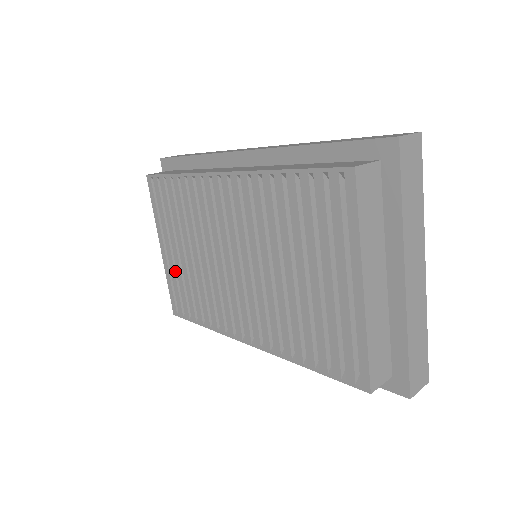
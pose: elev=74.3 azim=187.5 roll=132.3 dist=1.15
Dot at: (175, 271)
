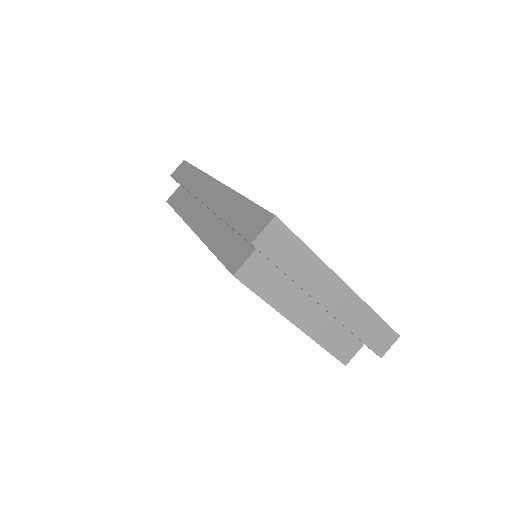
Dot at: occluded
